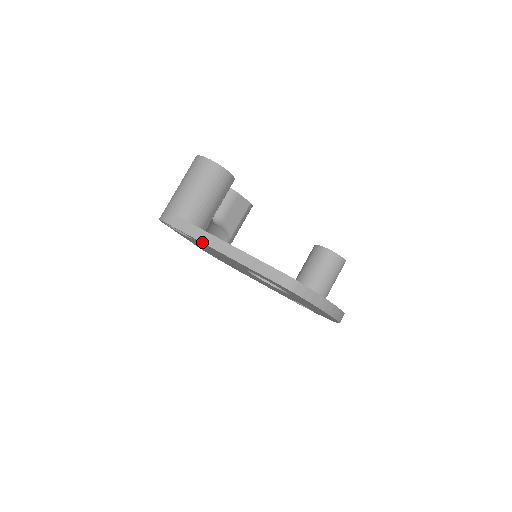
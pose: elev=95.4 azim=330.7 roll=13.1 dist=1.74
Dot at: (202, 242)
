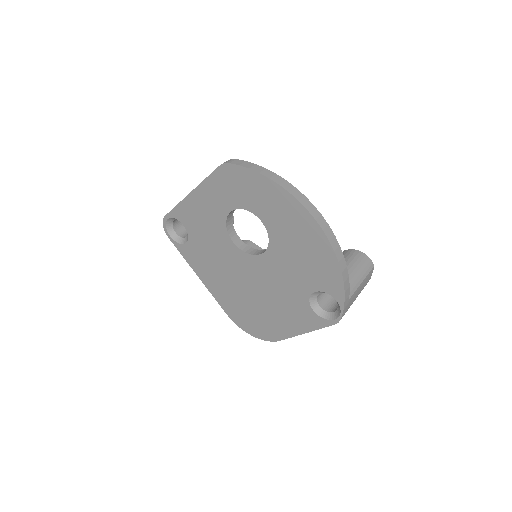
Dot at: (180, 202)
